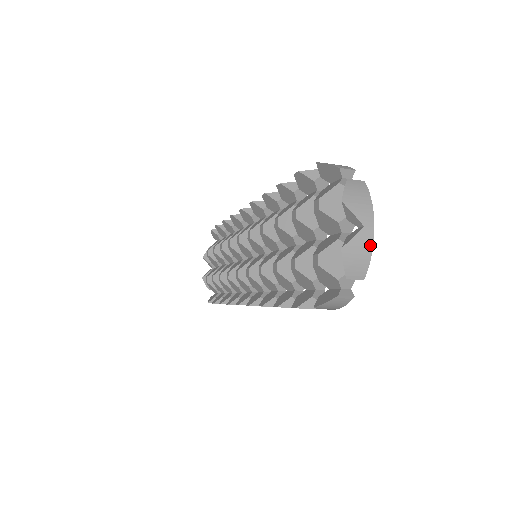
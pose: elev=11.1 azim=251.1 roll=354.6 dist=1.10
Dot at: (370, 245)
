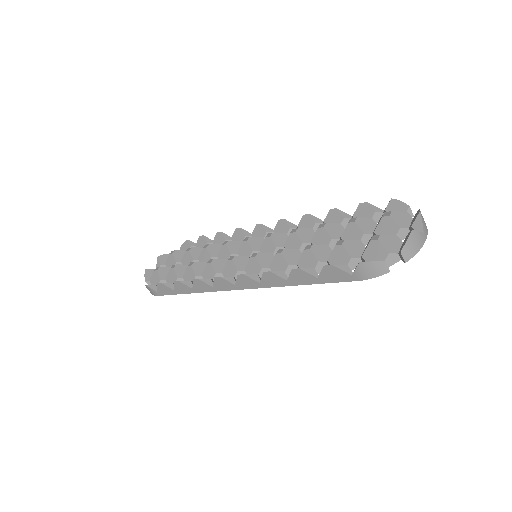
Dot at: (421, 245)
